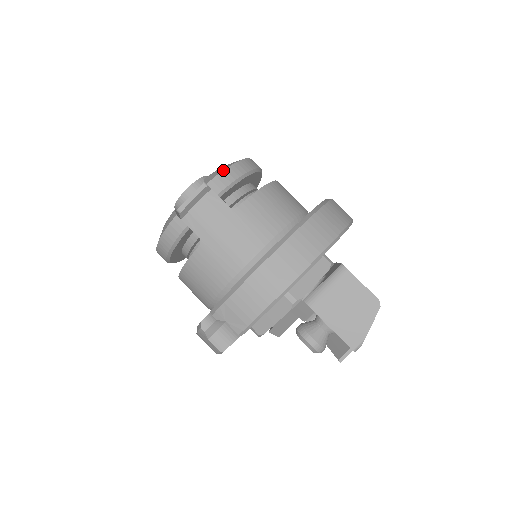
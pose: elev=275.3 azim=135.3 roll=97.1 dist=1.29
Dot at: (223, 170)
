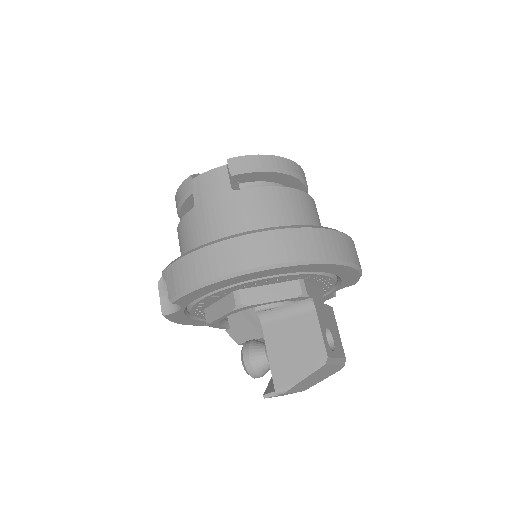
Dot at: (250, 155)
